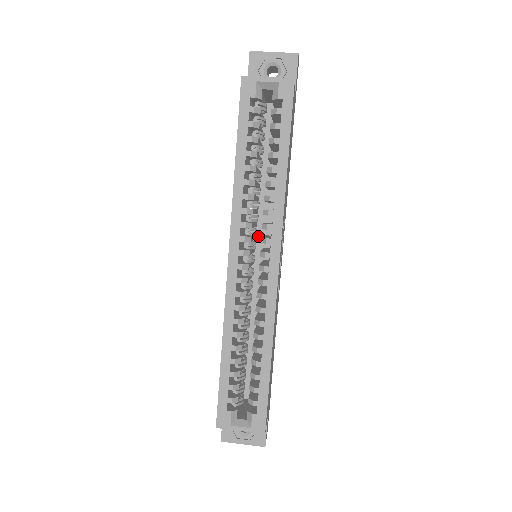
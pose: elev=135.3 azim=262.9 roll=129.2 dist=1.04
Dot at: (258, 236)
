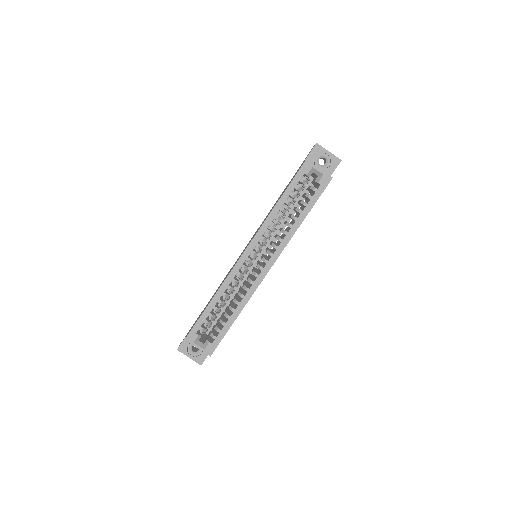
Dot at: occluded
